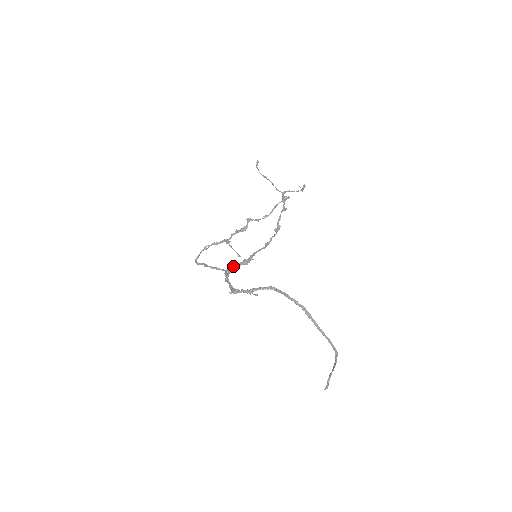
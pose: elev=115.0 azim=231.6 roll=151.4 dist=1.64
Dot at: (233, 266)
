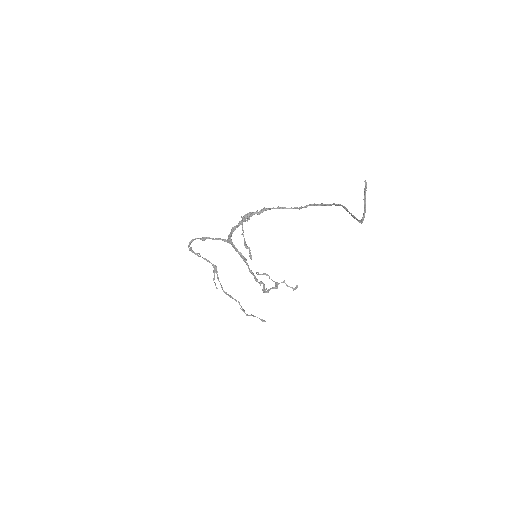
Dot at: (233, 247)
